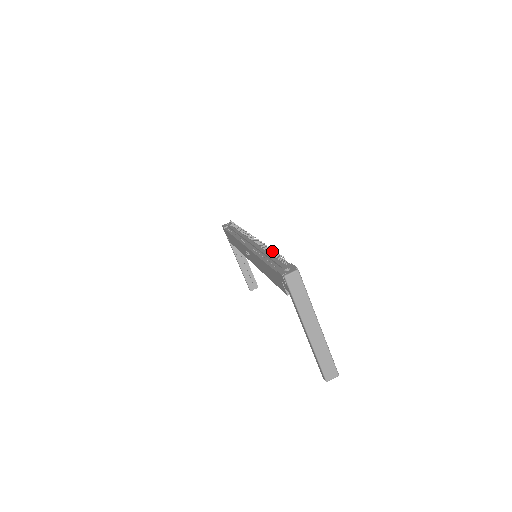
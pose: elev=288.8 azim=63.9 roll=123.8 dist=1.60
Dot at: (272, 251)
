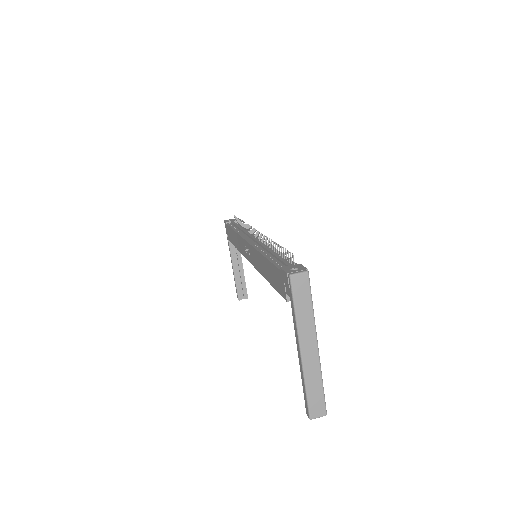
Dot at: (279, 248)
